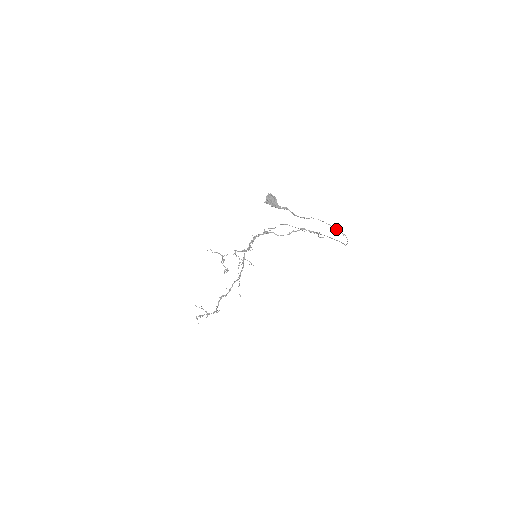
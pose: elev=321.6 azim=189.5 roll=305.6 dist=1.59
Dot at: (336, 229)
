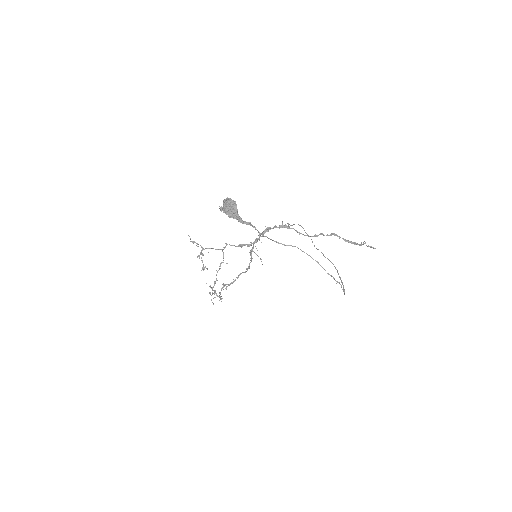
Dot at: occluded
